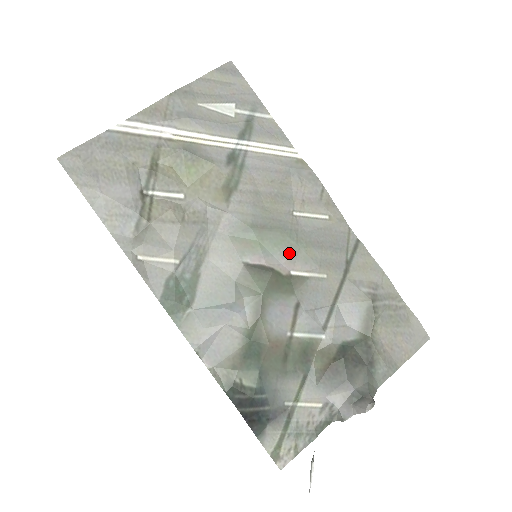
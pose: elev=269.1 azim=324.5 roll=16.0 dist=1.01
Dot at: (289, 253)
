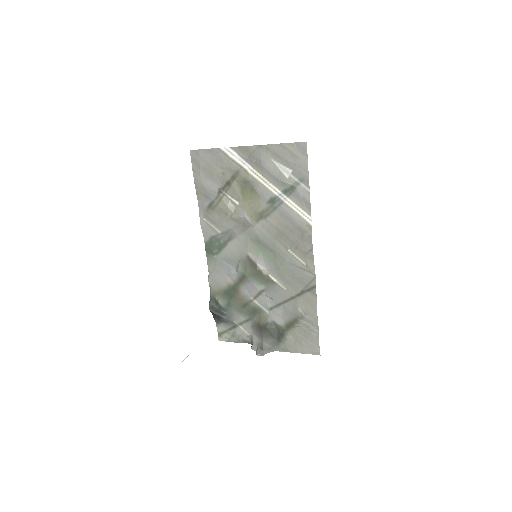
Dot at: (273, 266)
